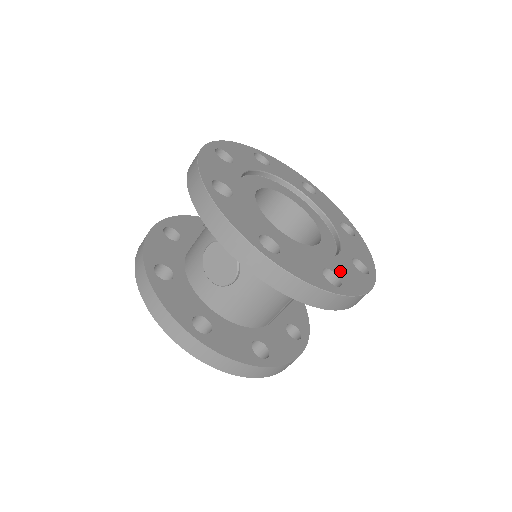
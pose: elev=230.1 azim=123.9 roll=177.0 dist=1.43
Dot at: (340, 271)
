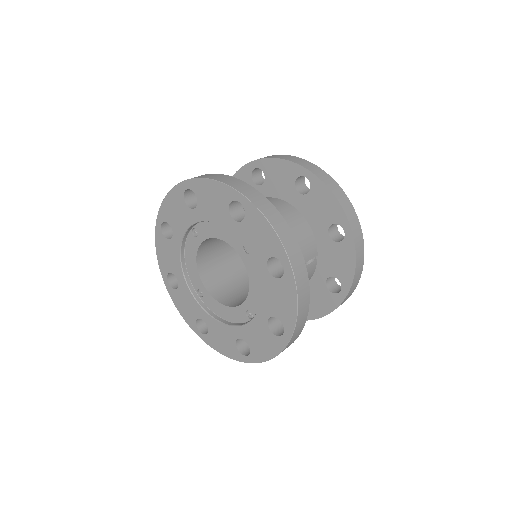
Dot at: occluded
